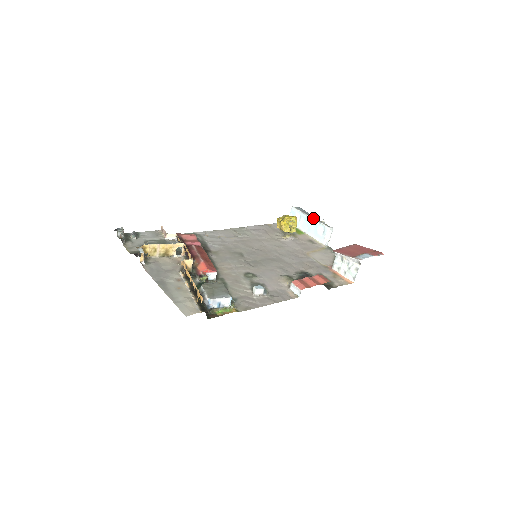
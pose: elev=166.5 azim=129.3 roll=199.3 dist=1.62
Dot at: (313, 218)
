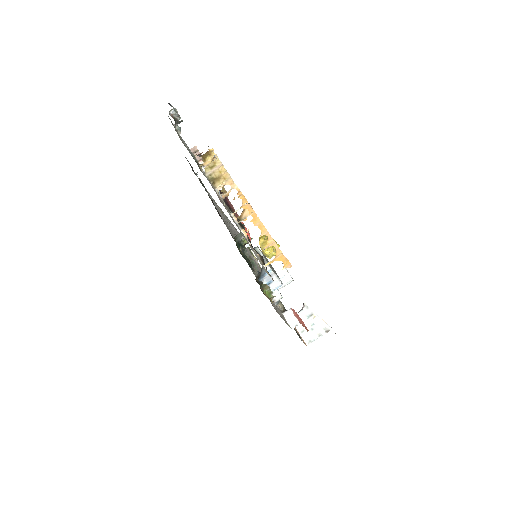
Dot at: occluded
